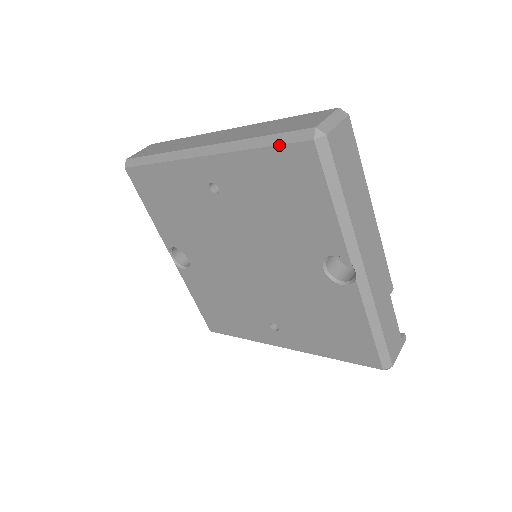
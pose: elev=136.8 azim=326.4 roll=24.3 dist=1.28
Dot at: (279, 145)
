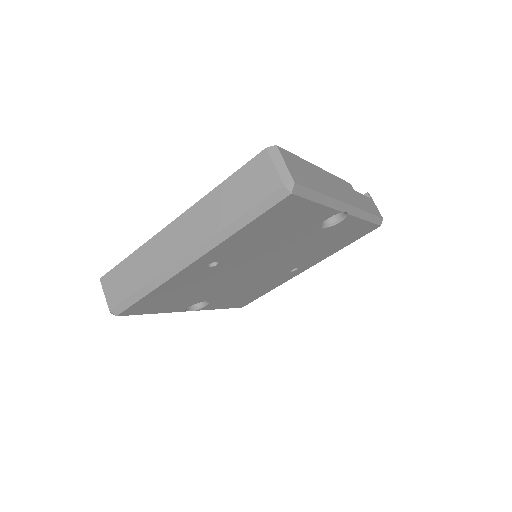
Dot at: (263, 214)
